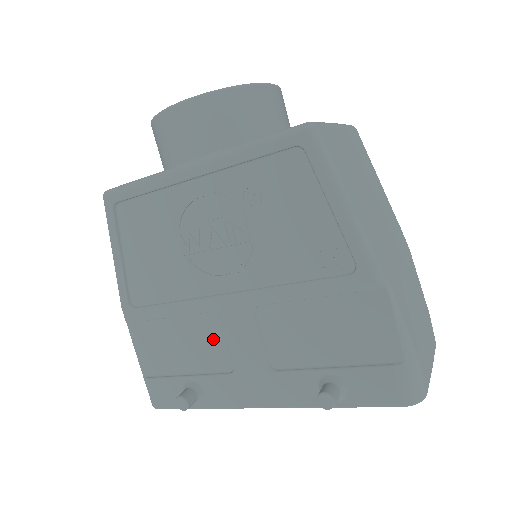
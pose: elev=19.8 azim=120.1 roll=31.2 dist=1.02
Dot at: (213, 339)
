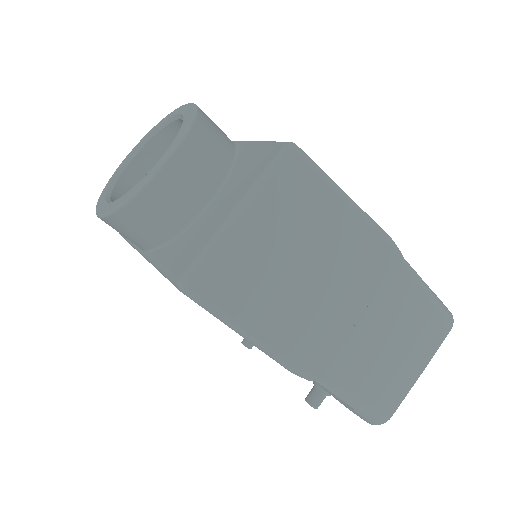
Dot at: occluded
